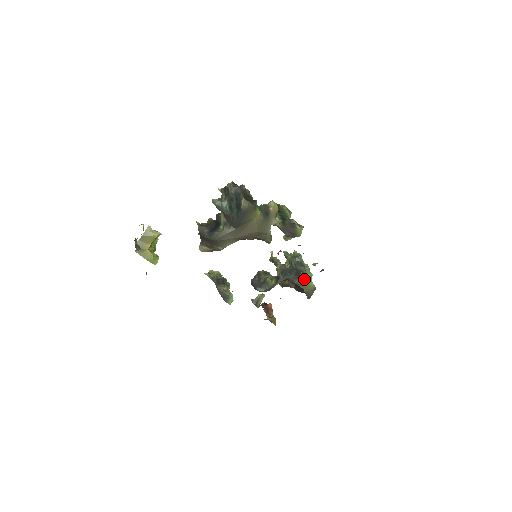
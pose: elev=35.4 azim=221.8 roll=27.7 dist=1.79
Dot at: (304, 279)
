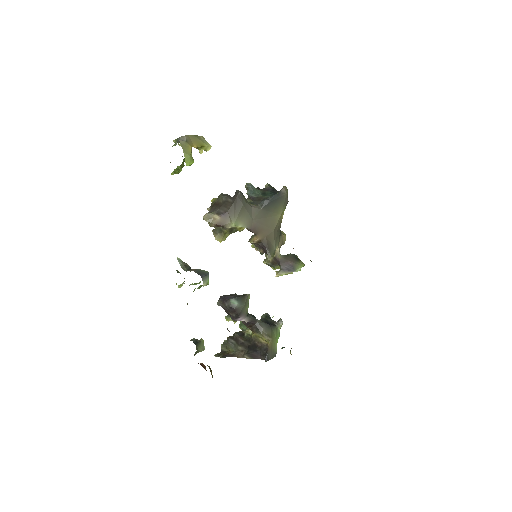
Dot at: (273, 331)
